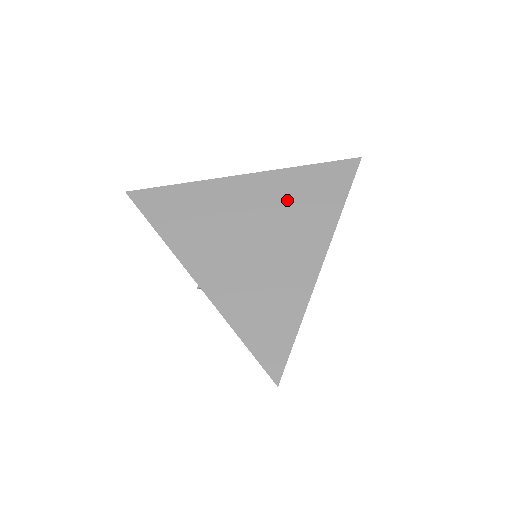
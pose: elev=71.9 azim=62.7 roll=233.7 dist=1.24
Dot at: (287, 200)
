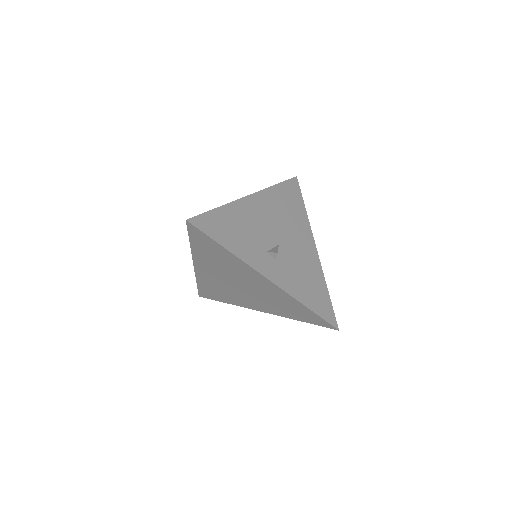
Dot at: (275, 299)
